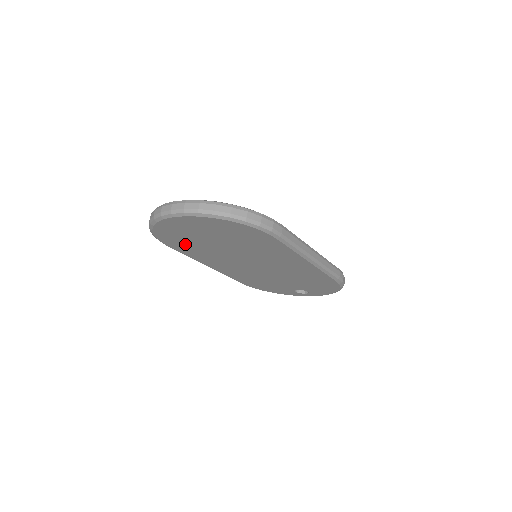
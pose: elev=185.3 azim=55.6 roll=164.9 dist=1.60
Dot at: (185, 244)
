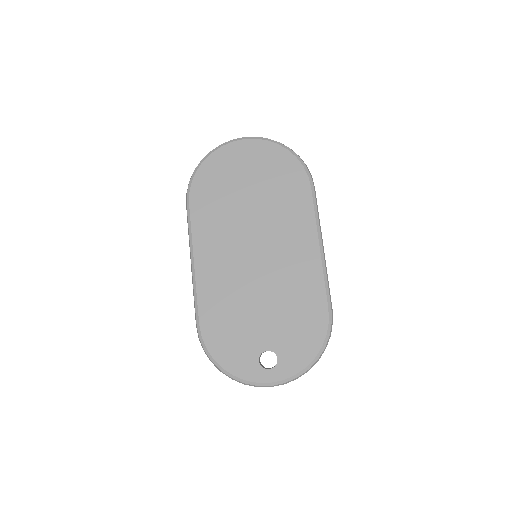
Dot at: (212, 195)
